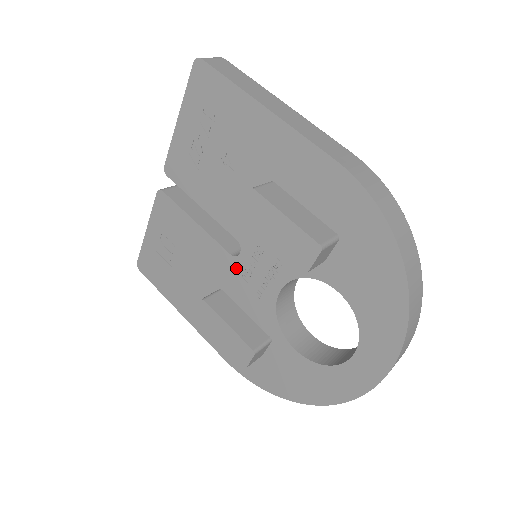
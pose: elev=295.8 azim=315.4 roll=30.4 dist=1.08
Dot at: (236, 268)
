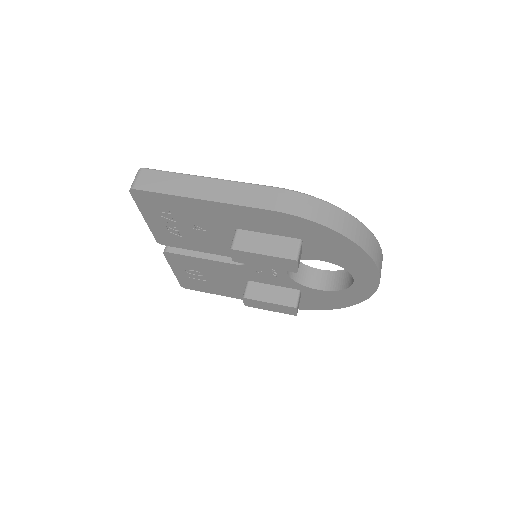
Dot at: (249, 270)
